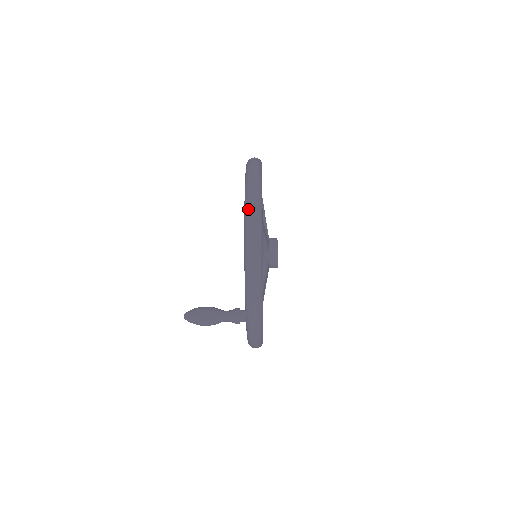
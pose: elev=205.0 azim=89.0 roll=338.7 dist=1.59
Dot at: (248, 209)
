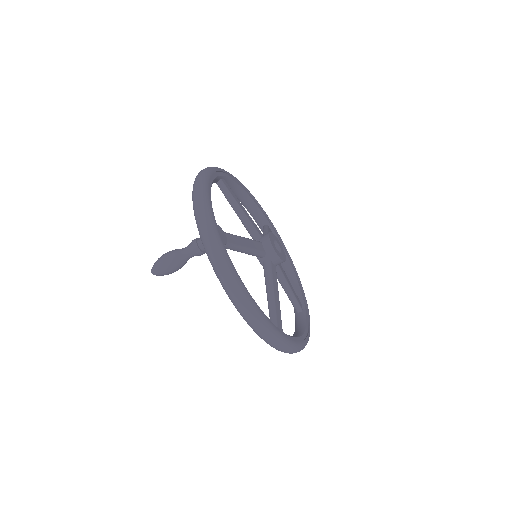
Dot at: occluded
